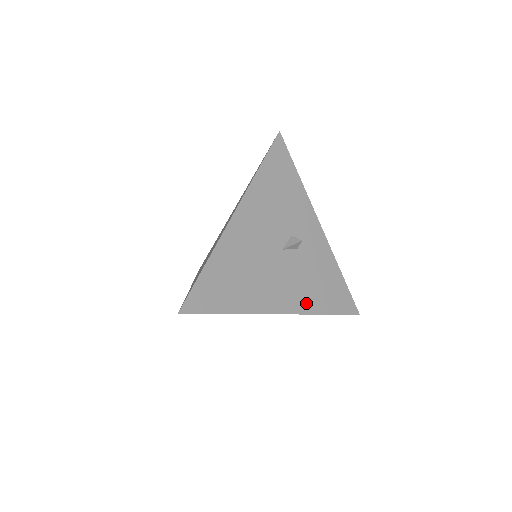
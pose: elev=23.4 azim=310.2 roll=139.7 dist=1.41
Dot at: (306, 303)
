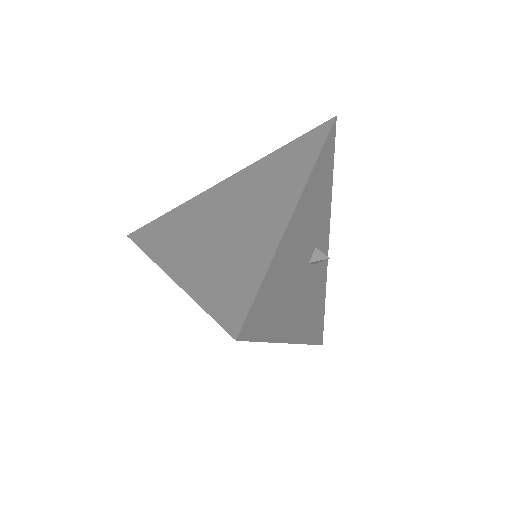
Dot at: (305, 330)
